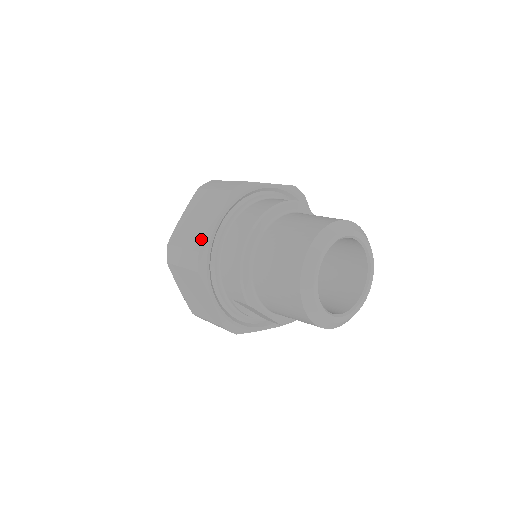
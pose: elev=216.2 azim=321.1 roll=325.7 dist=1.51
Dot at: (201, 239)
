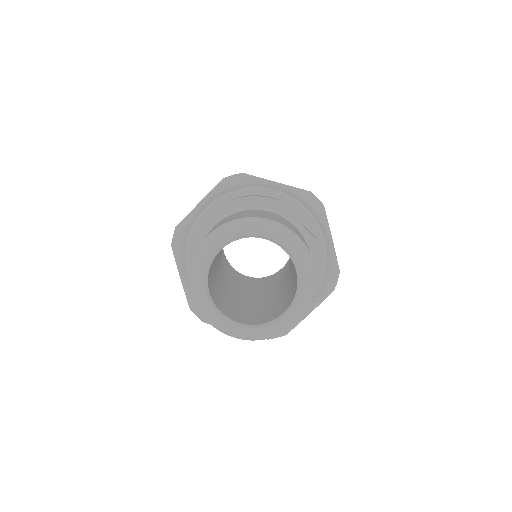
Dot at: occluded
